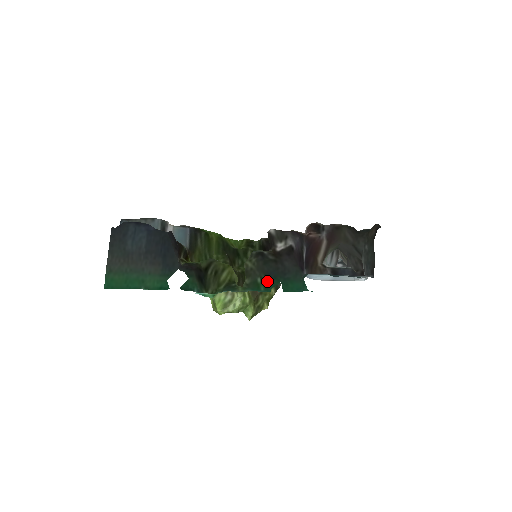
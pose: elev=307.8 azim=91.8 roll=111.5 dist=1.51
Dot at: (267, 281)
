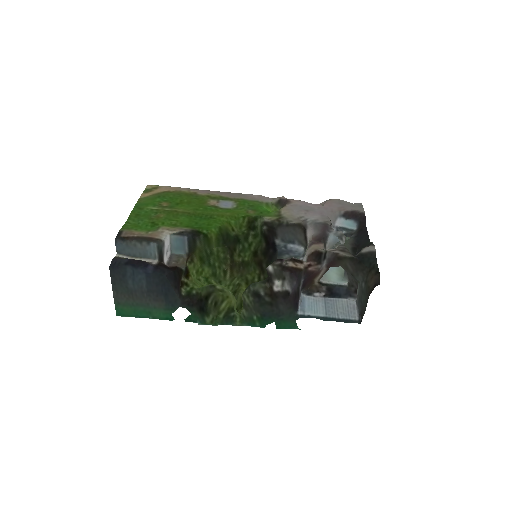
Dot at: (262, 320)
